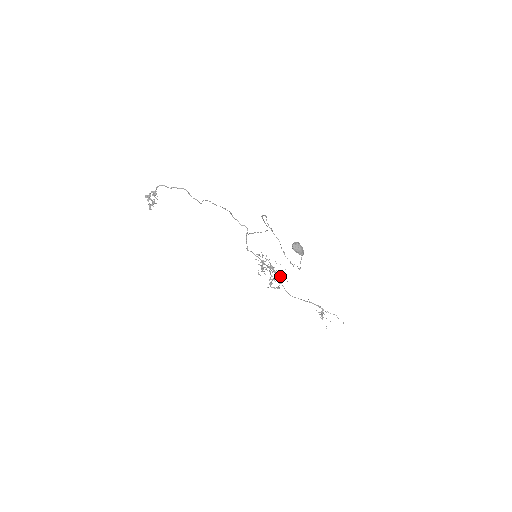
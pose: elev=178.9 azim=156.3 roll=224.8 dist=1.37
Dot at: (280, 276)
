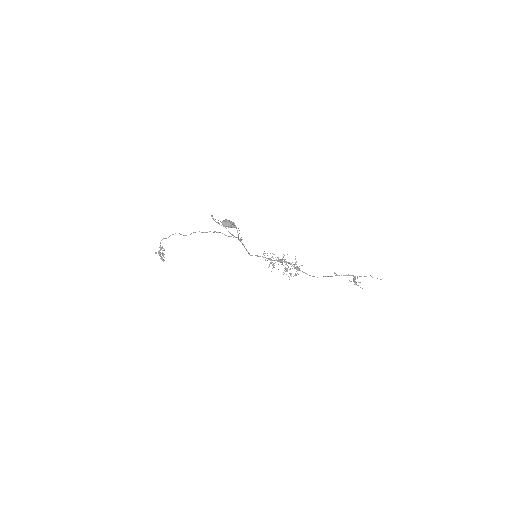
Dot at: (293, 264)
